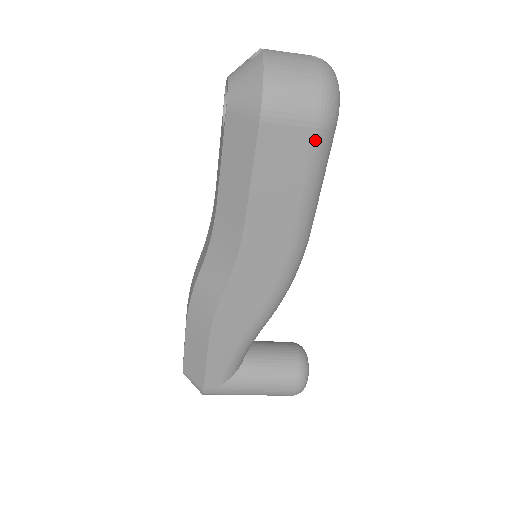
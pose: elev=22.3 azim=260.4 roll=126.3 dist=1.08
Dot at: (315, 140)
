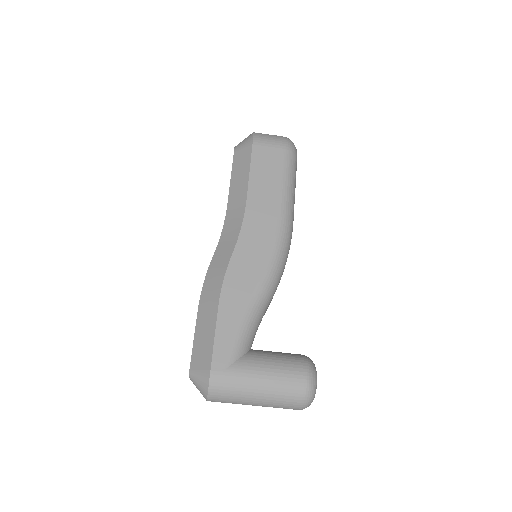
Dot at: (285, 155)
